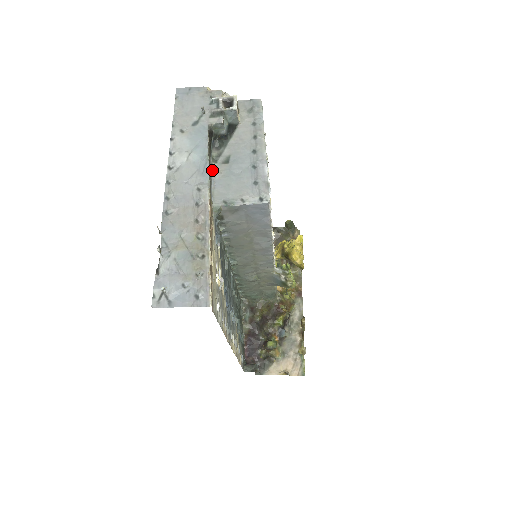
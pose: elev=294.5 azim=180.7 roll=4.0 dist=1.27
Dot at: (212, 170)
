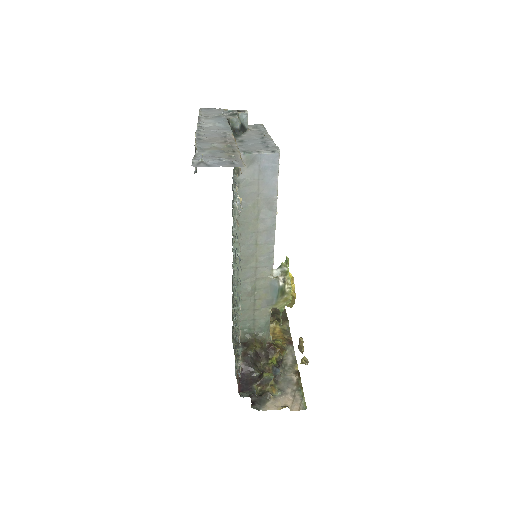
Dot at: occluded
